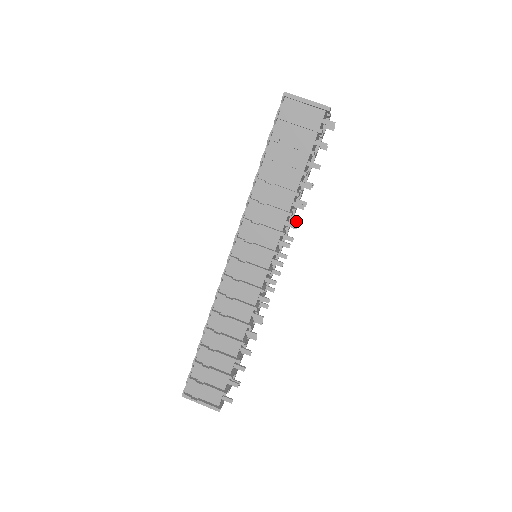
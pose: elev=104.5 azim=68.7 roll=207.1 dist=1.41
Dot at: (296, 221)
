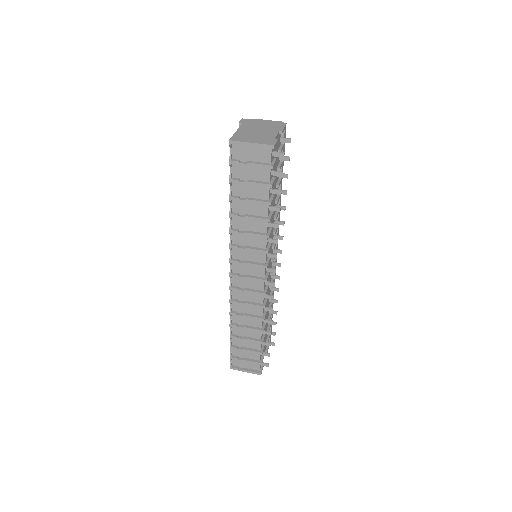
Dot at: (281, 223)
